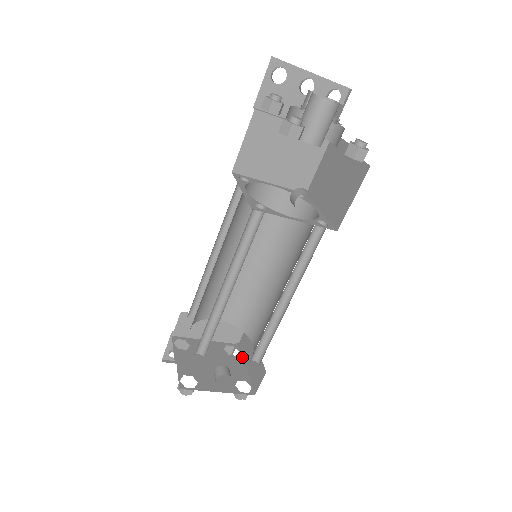
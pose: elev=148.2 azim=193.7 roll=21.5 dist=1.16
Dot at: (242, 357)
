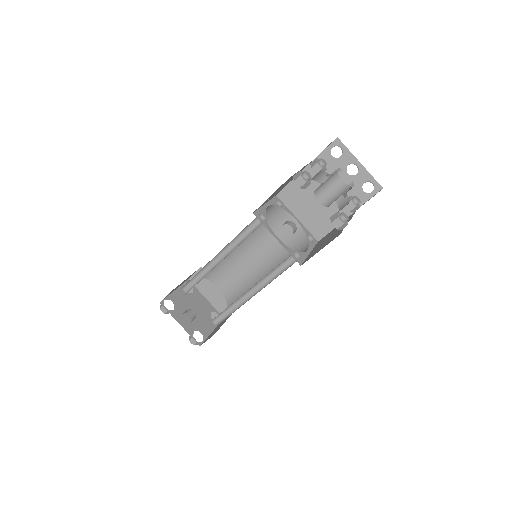
Dot at: occluded
